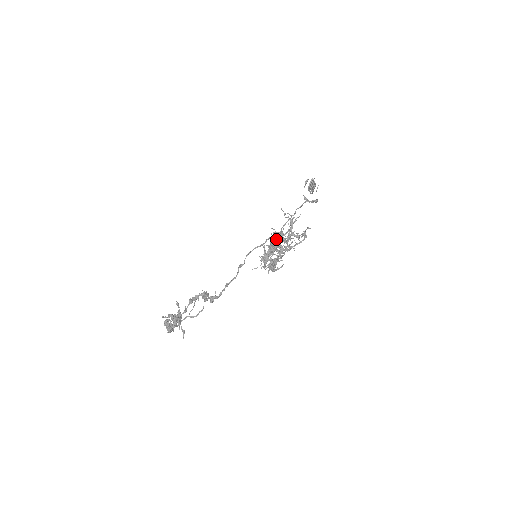
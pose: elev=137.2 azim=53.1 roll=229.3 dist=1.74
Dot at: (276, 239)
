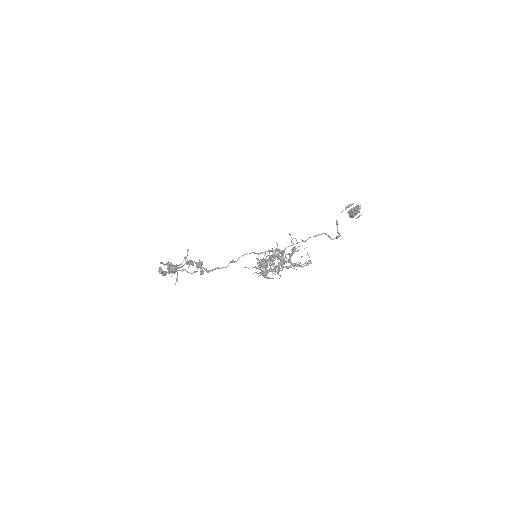
Dot at: (270, 259)
